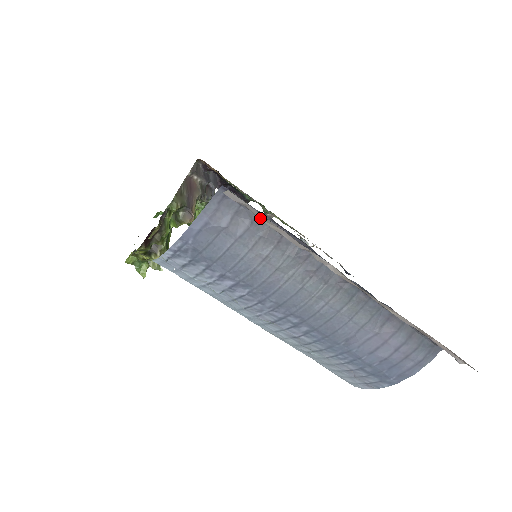
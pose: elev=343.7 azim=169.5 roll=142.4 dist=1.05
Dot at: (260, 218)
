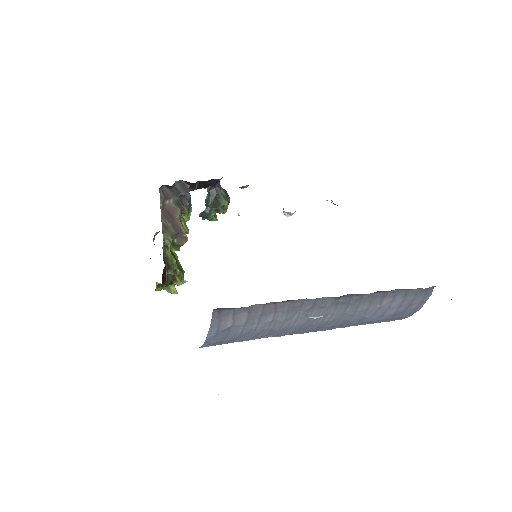
Dot at: occluded
